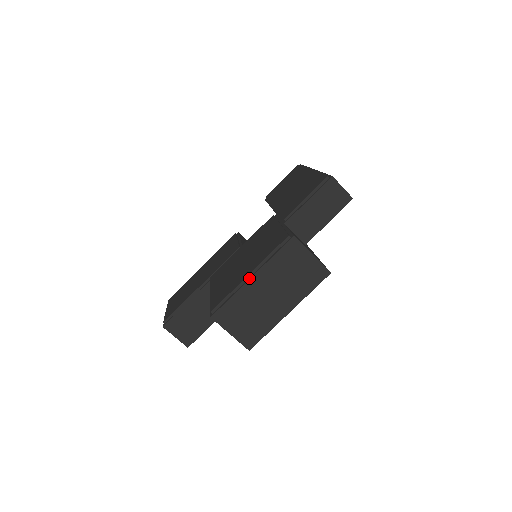
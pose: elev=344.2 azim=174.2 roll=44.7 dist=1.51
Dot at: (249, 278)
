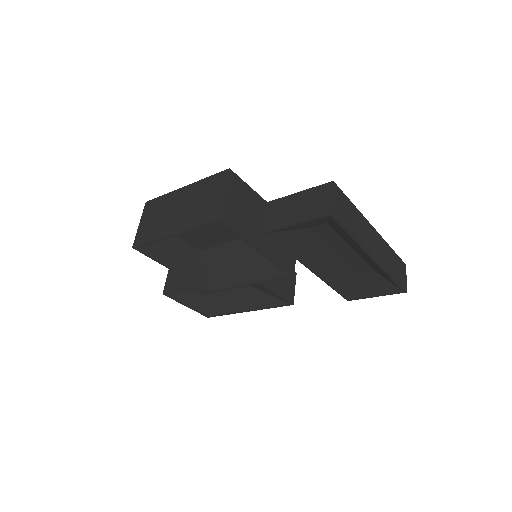
Dot at: (184, 188)
